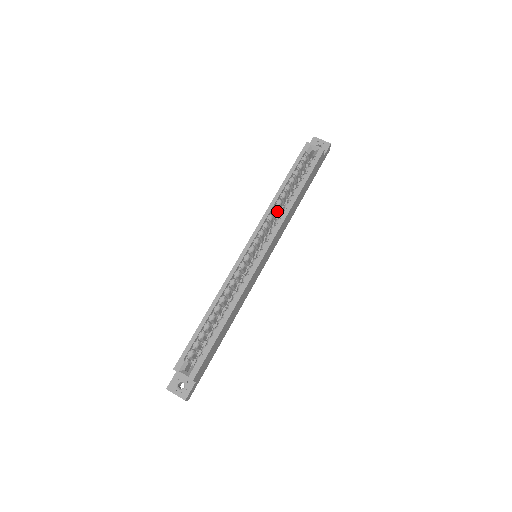
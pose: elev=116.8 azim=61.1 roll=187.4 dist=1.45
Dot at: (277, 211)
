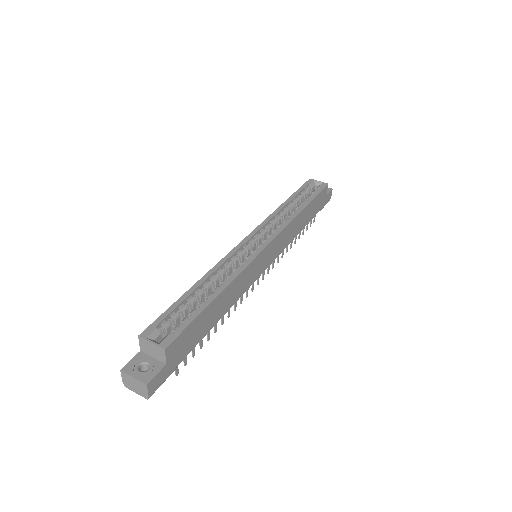
Dot at: (281, 222)
